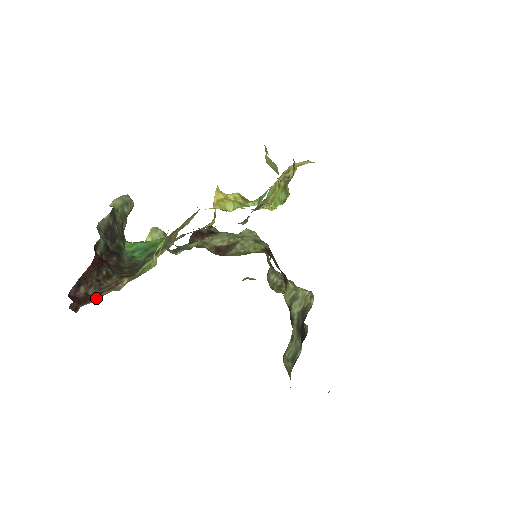
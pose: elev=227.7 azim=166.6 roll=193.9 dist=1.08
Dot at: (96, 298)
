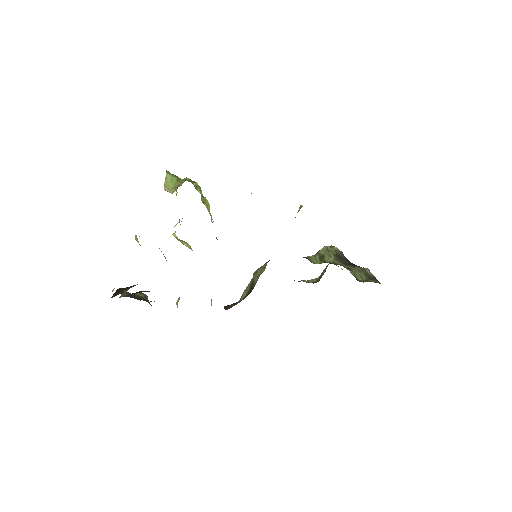
Dot at: occluded
